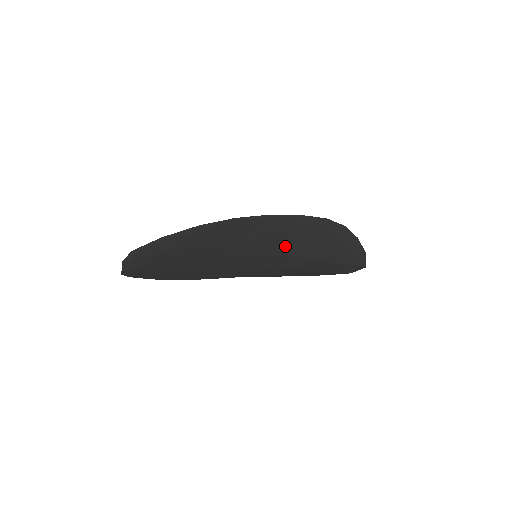
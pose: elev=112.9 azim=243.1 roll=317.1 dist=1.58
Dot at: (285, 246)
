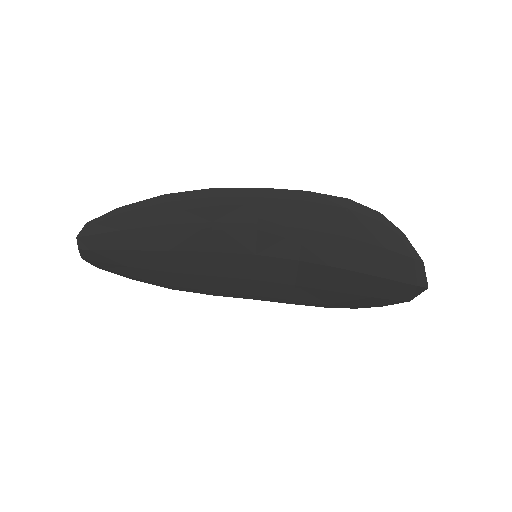
Dot at: (295, 243)
